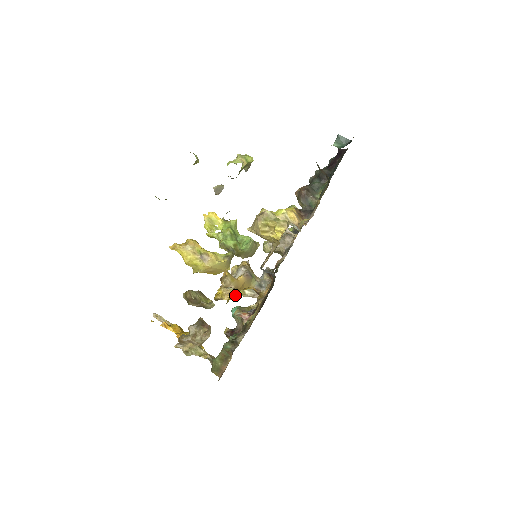
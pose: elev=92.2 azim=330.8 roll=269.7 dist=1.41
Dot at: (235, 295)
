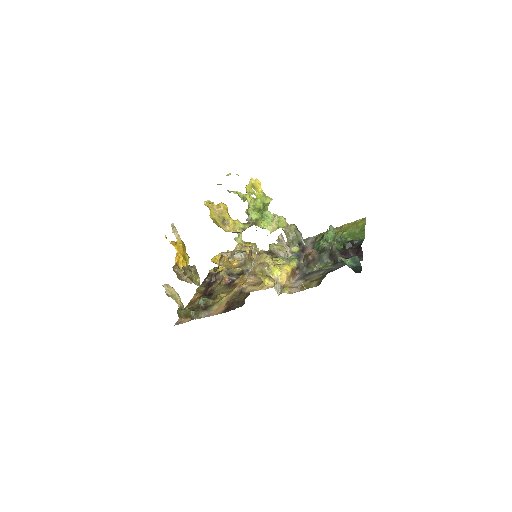
Dot at: (225, 269)
